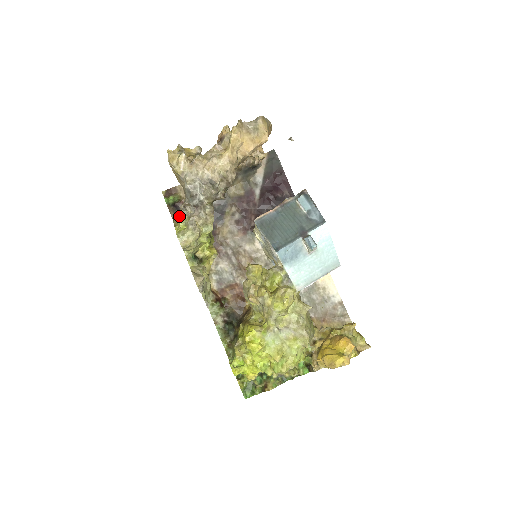
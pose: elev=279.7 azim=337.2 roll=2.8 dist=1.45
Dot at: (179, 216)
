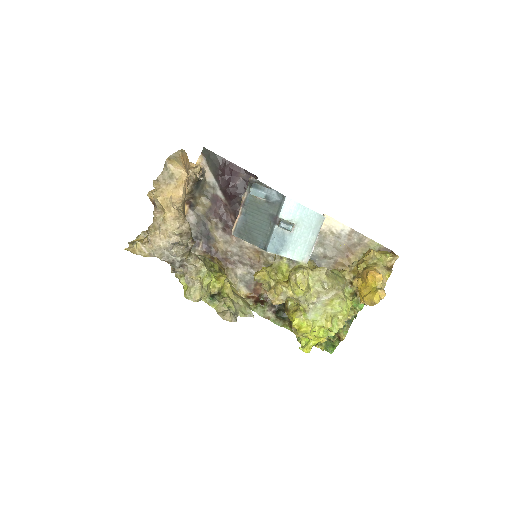
Dot at: (177, 276)
